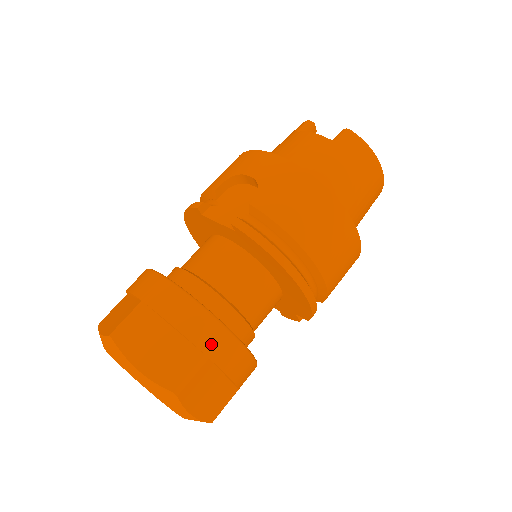
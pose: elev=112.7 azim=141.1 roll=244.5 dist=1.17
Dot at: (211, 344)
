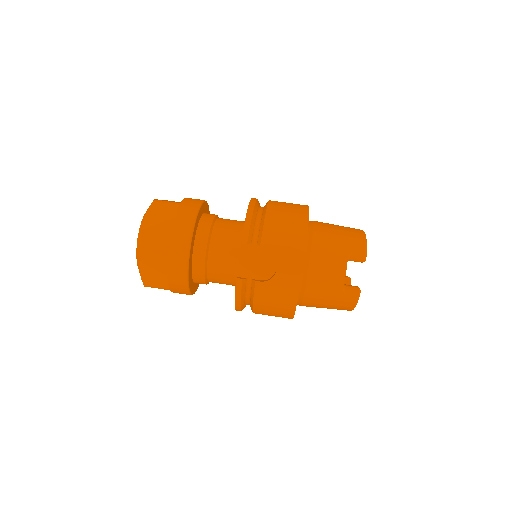
Dot at: (176, 290)
